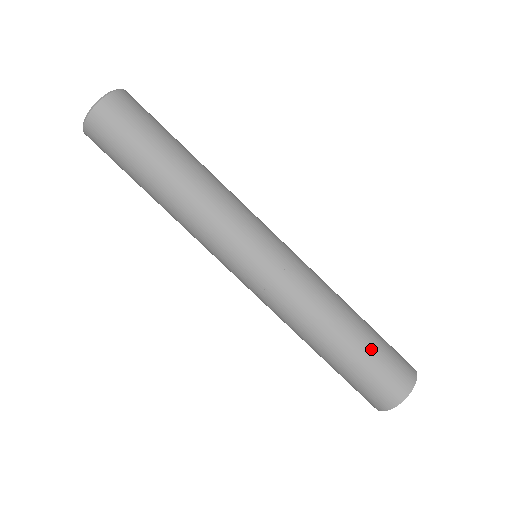
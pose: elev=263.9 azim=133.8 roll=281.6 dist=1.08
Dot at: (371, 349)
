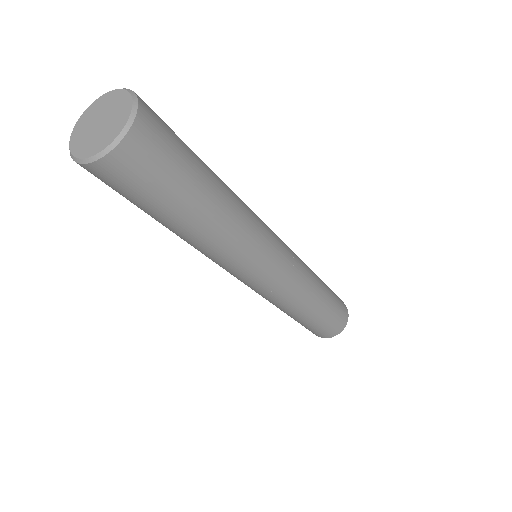
Dot at: (322, 321)
